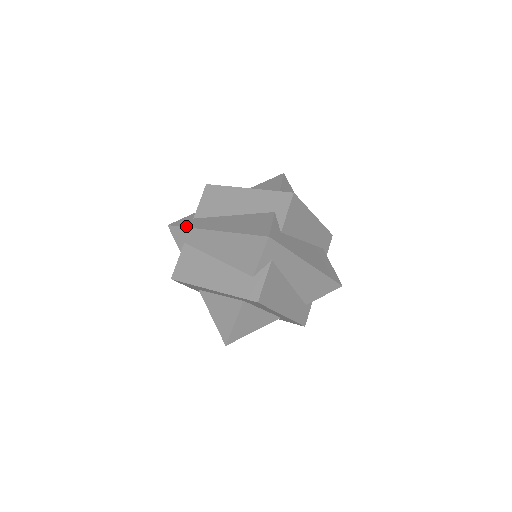
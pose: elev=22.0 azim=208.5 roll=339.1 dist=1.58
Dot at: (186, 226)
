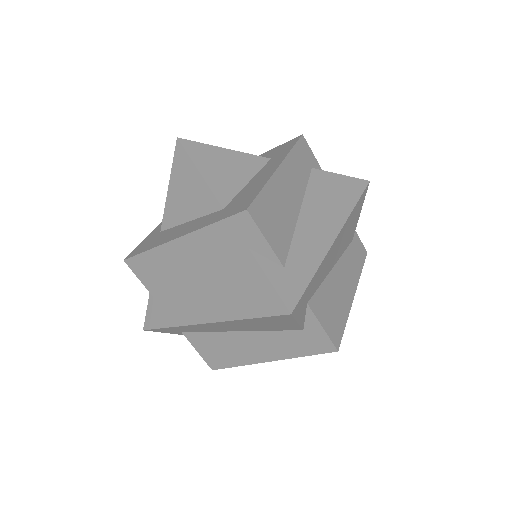
Dot at: (166, 326)
